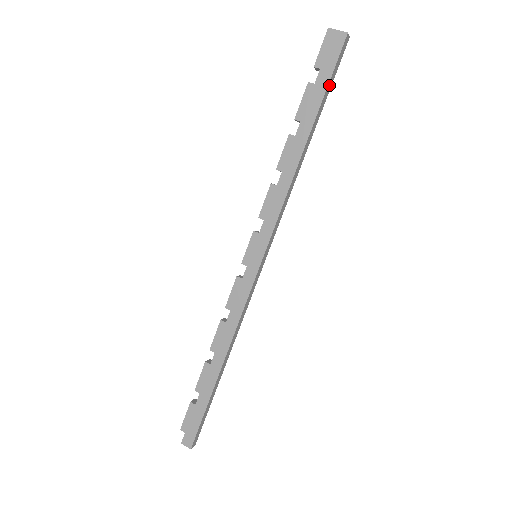
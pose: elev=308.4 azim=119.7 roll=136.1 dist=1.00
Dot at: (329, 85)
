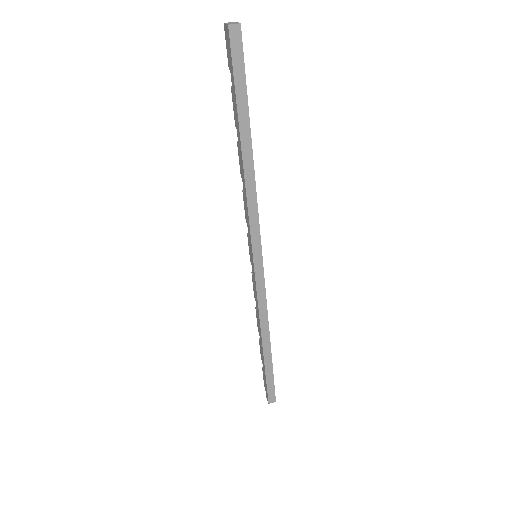
Dot at: (239, 86)
